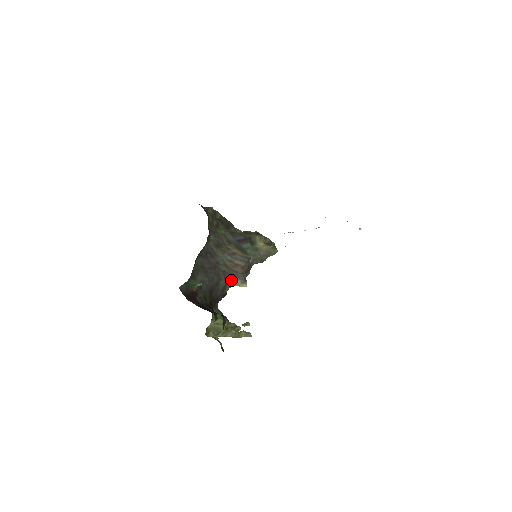
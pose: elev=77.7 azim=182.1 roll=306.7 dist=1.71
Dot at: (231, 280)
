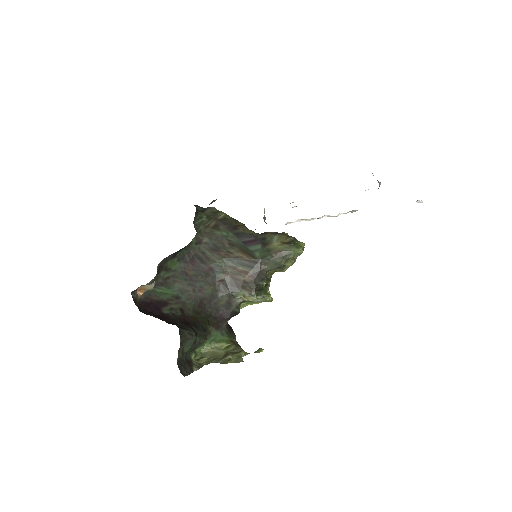
Dot at: (236, 292)
